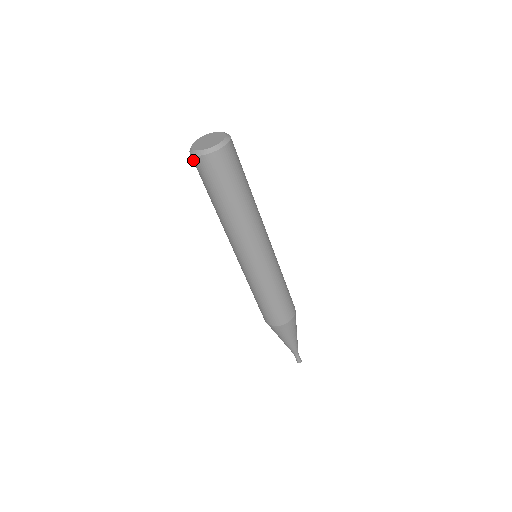
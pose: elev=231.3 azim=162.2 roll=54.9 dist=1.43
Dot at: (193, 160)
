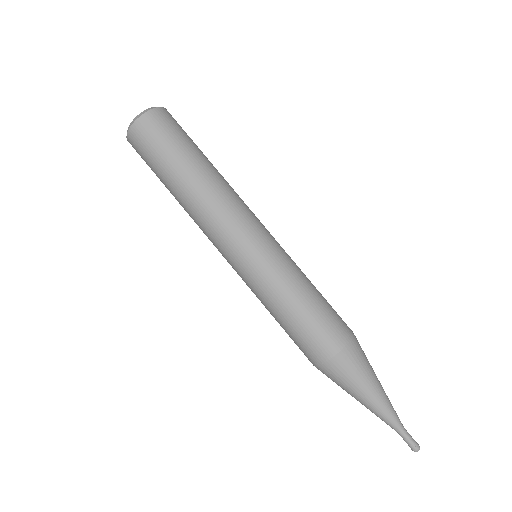
Dot at: occluded
